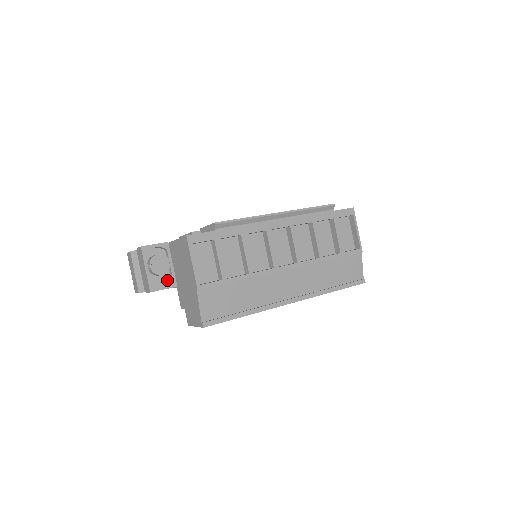
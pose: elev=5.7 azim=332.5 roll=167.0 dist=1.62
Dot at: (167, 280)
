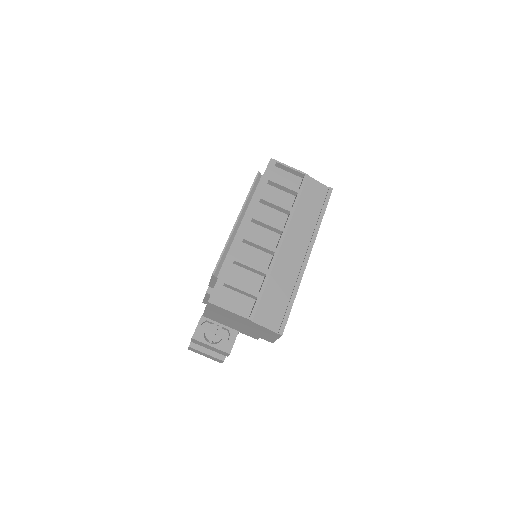
Dot at: (229, 336)
